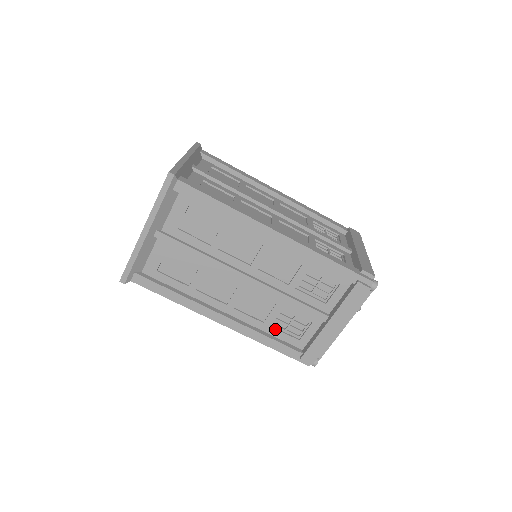
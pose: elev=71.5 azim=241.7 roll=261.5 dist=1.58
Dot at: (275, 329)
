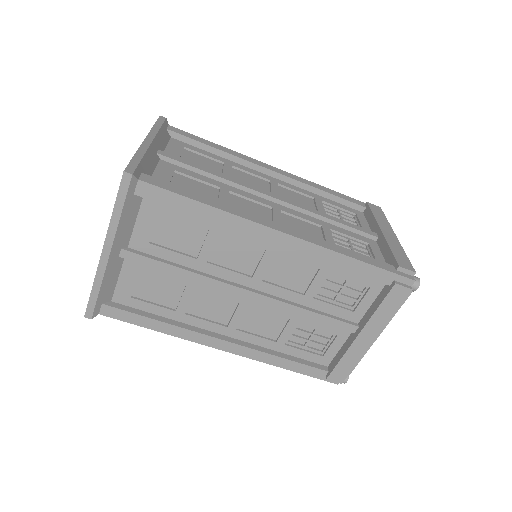
Dot at: (291, 347)
